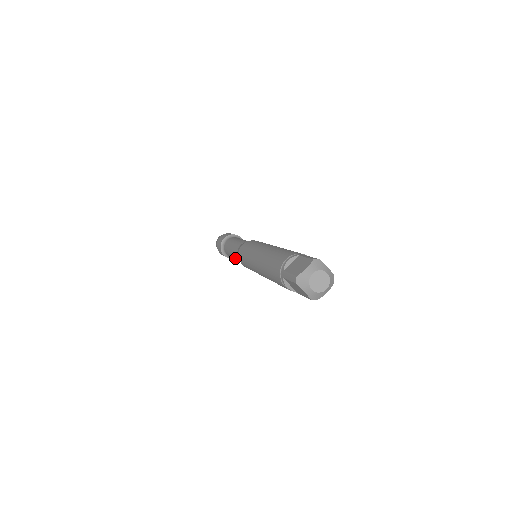
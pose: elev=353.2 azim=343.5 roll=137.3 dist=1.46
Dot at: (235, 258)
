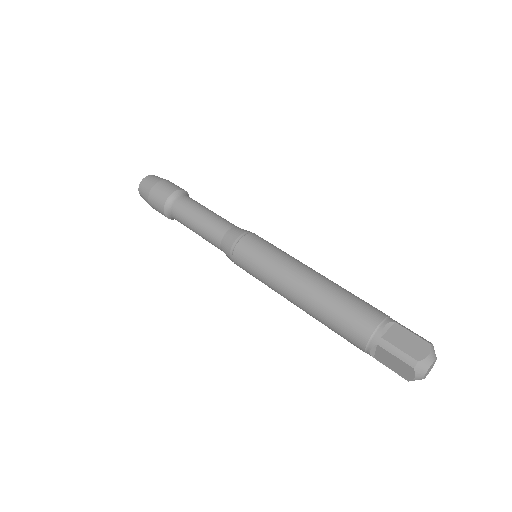
Dot at: (203, 235)
